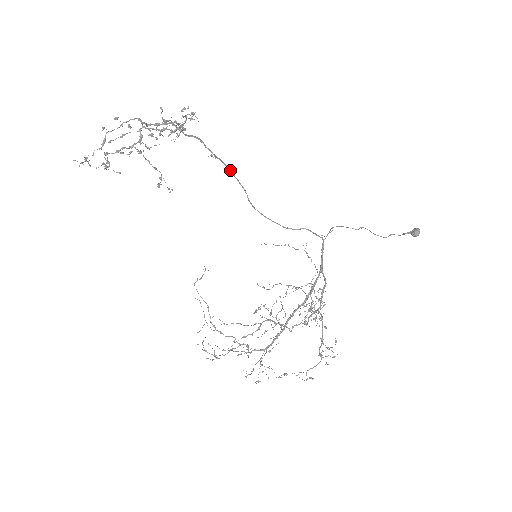
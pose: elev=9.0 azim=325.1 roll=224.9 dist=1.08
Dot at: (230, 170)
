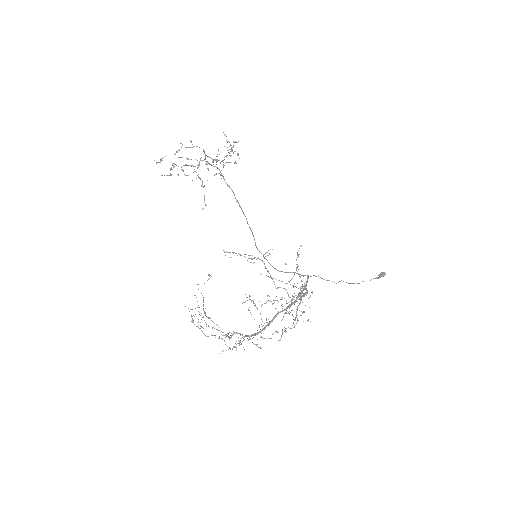
Dot at: (247, 221)
